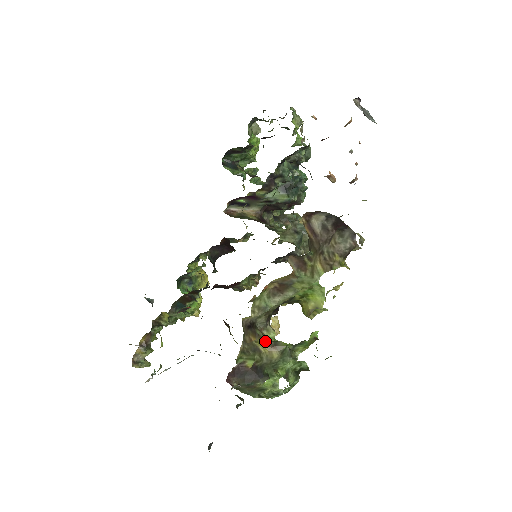
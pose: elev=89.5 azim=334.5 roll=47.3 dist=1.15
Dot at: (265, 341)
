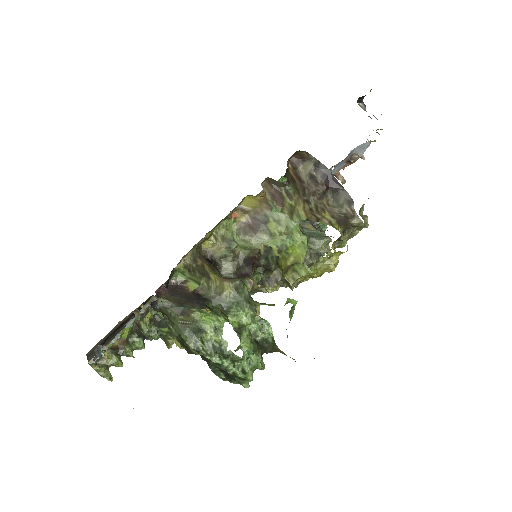
Dot at: (222, 278)
